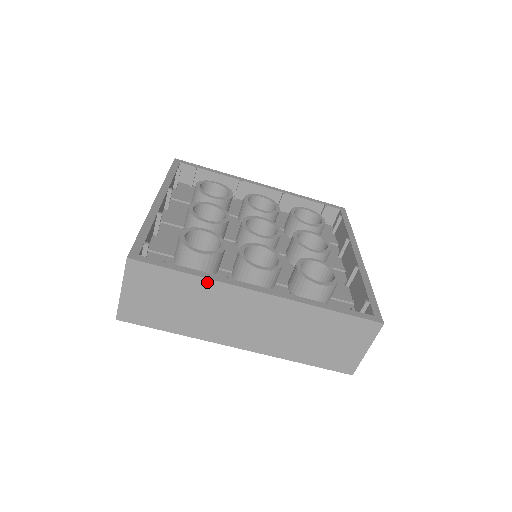
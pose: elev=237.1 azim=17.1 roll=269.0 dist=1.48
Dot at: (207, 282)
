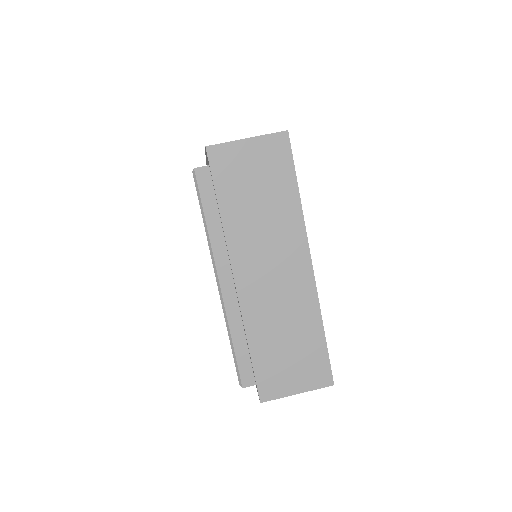
Dot at: occluded
